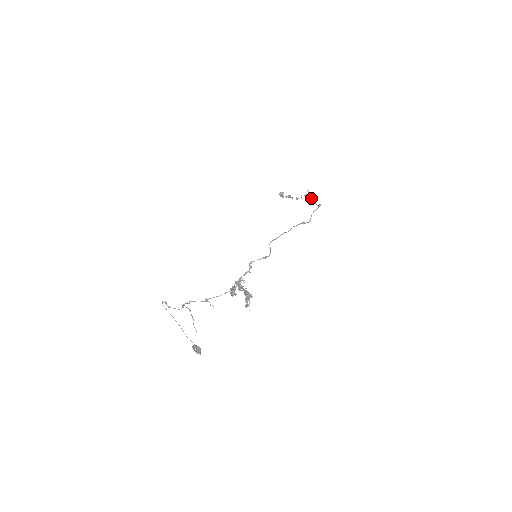
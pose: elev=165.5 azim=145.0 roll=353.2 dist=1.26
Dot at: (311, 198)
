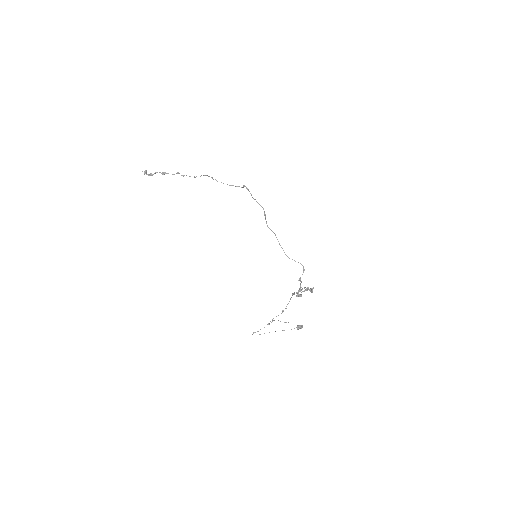
Dot at: occluded
